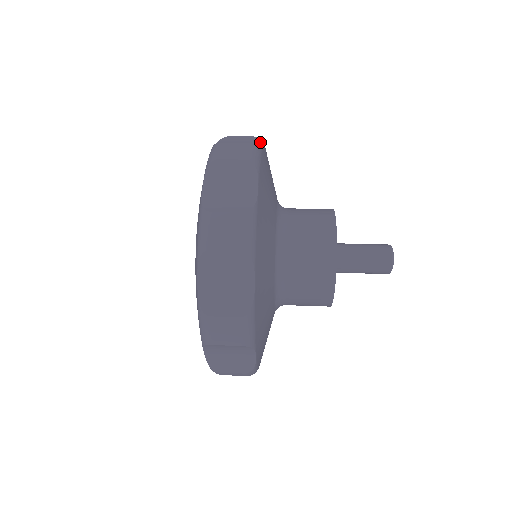
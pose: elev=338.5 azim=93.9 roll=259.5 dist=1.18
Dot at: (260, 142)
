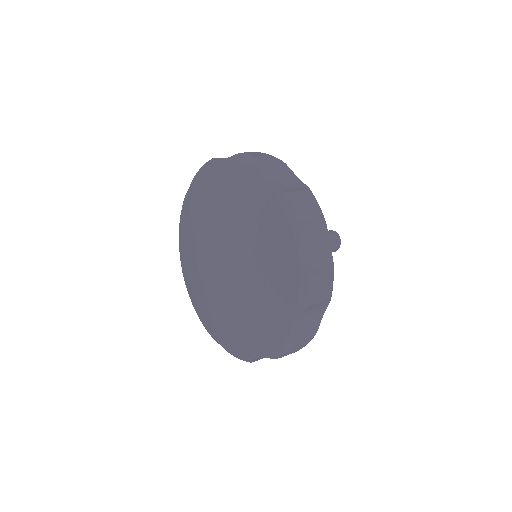
Dot at: occluded
